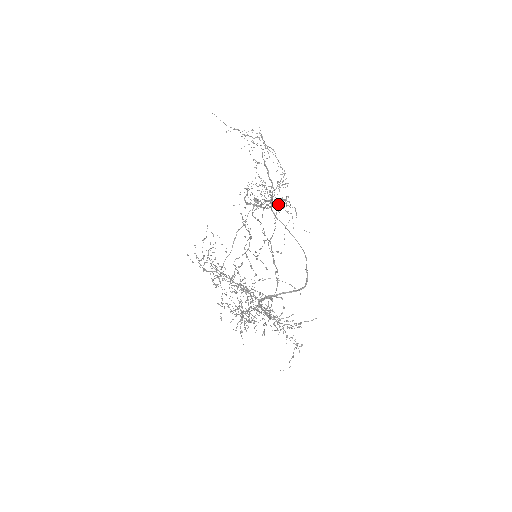
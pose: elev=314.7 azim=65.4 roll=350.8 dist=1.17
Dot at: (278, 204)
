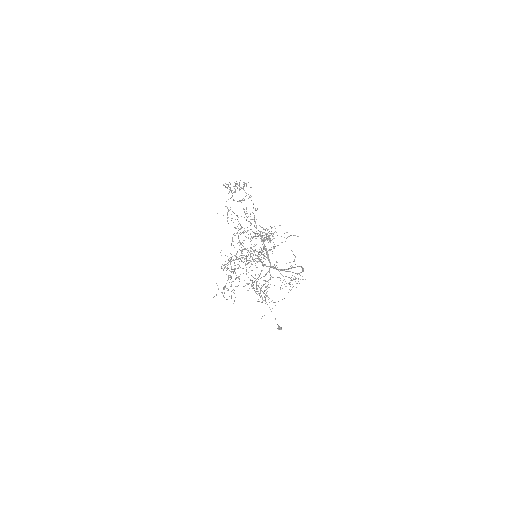
Dot at: (266, 238)
